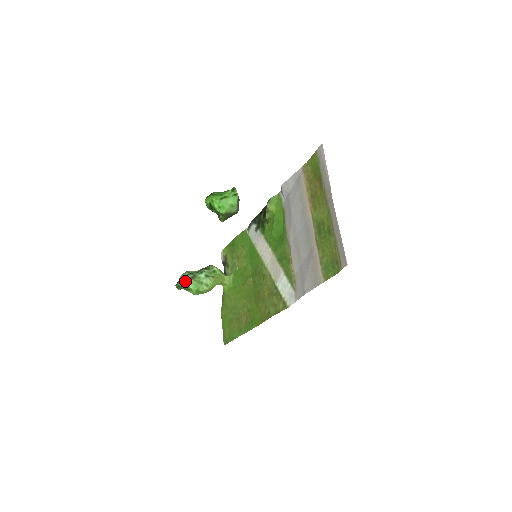
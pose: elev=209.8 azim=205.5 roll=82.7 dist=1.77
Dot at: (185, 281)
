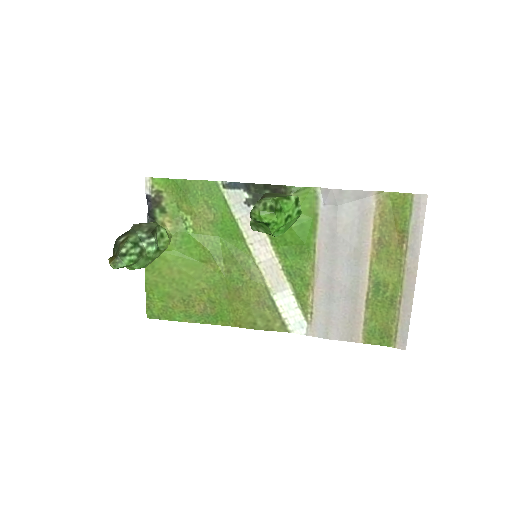
Dot at: (133, 263)
